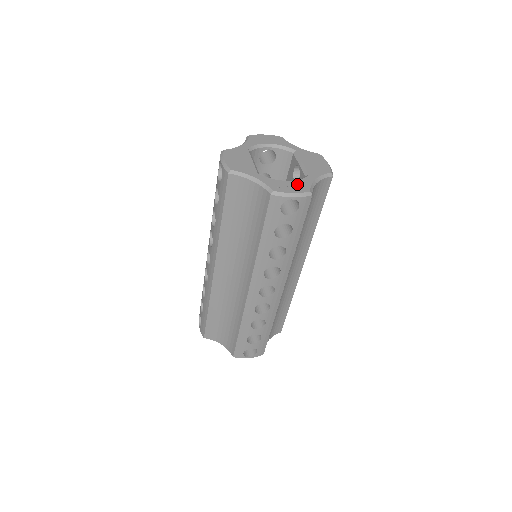
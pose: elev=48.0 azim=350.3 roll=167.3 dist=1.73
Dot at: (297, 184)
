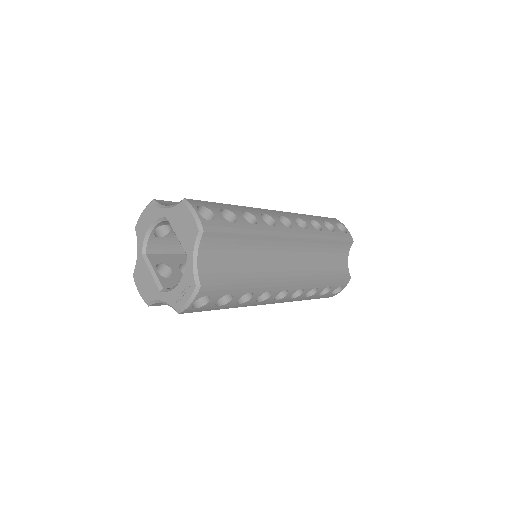
Dot at: (185, 283)
